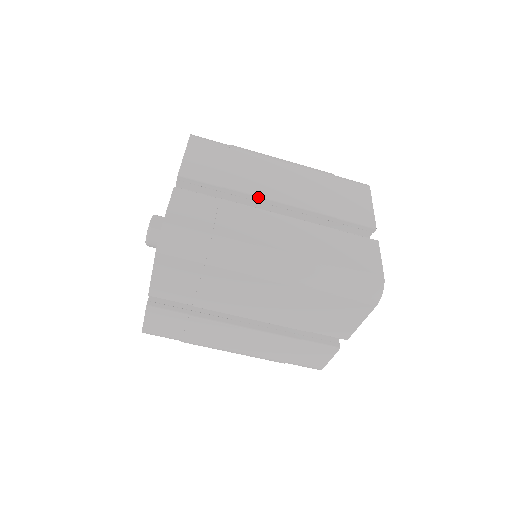
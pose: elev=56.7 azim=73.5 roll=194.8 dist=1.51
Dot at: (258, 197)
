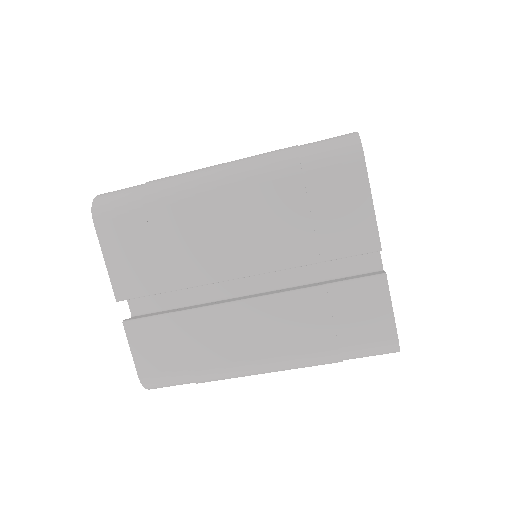
Dot at: (212, 283)
